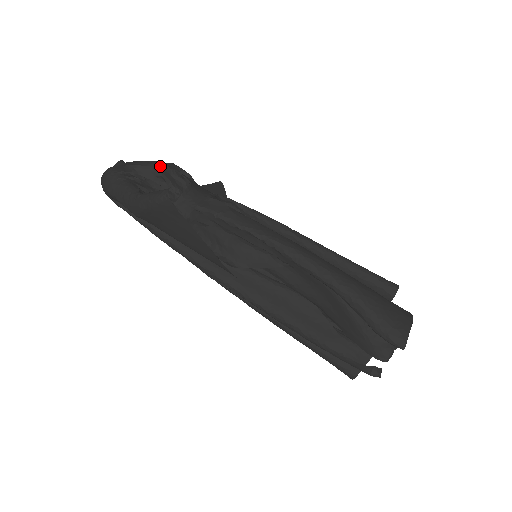
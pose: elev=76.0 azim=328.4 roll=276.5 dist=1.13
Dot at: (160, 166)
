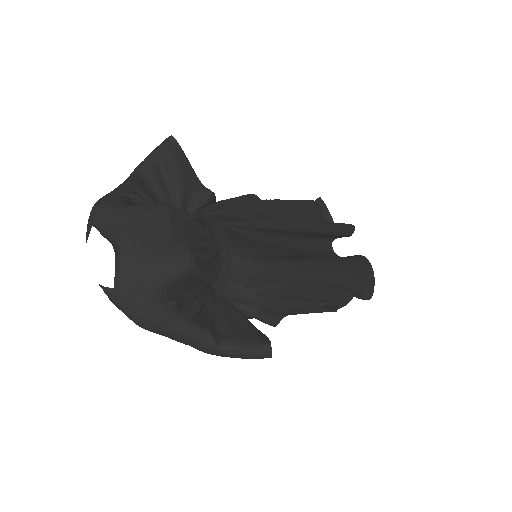
Dot at: (196, 265)
